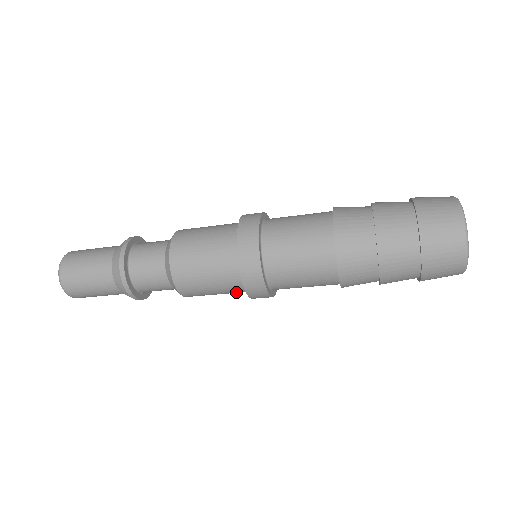
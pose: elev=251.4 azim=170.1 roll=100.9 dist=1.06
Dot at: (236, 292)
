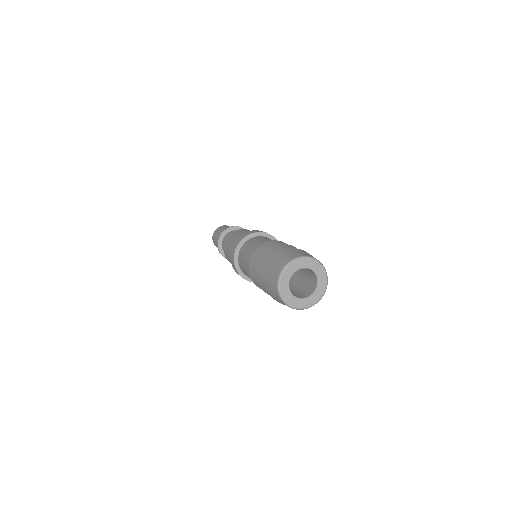
Dot at: occluded
